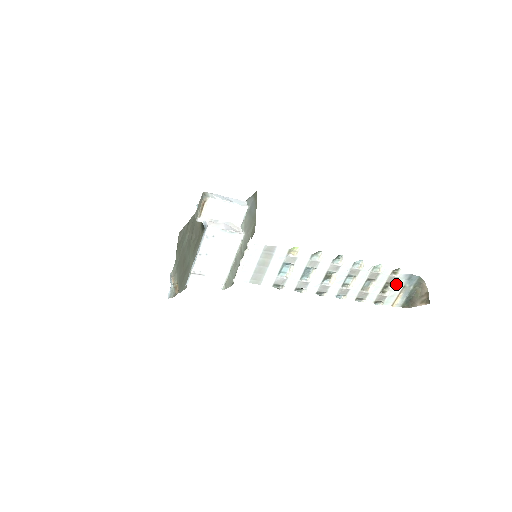
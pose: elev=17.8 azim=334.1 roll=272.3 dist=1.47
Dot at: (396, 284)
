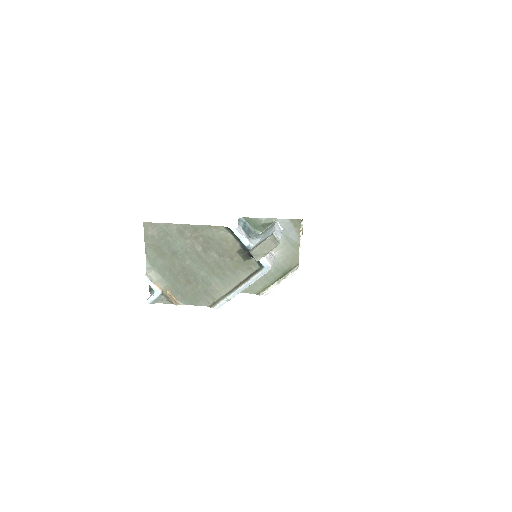
Dot at: occluded
